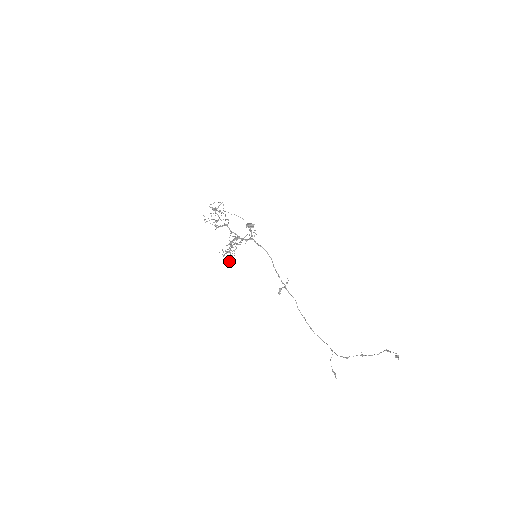
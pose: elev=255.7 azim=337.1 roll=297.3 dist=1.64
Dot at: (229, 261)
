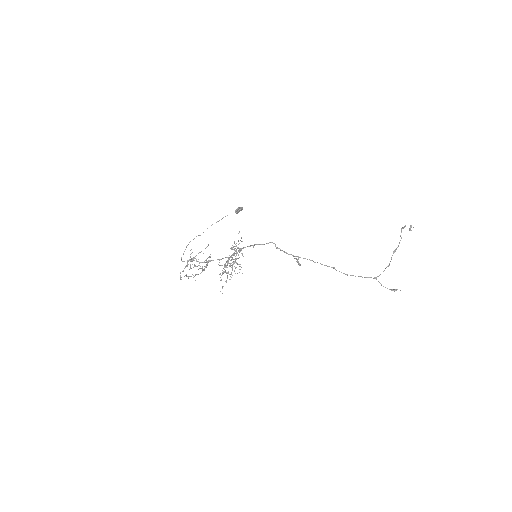
Dot at: occluded
